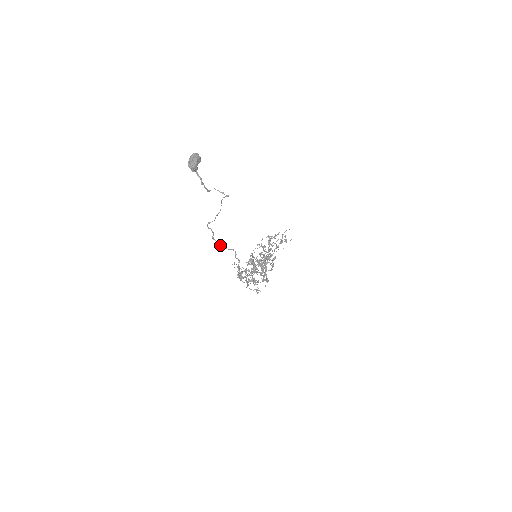
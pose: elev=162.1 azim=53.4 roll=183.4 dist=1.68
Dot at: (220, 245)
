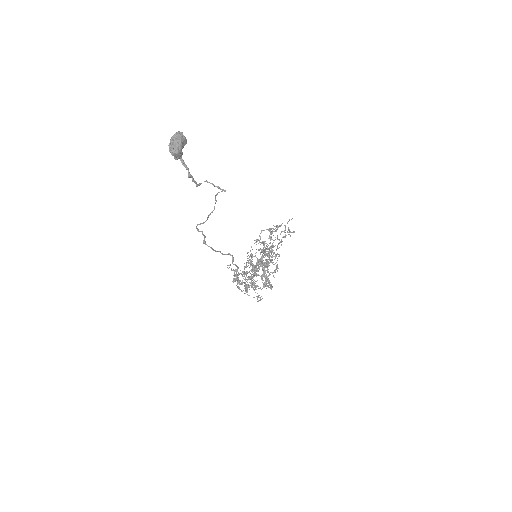
Dot at: (213, 250)
